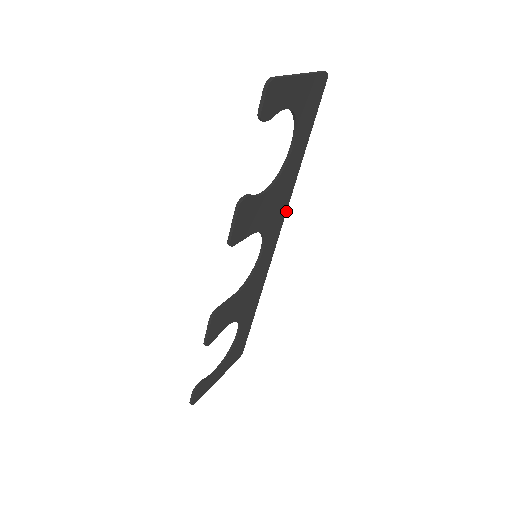
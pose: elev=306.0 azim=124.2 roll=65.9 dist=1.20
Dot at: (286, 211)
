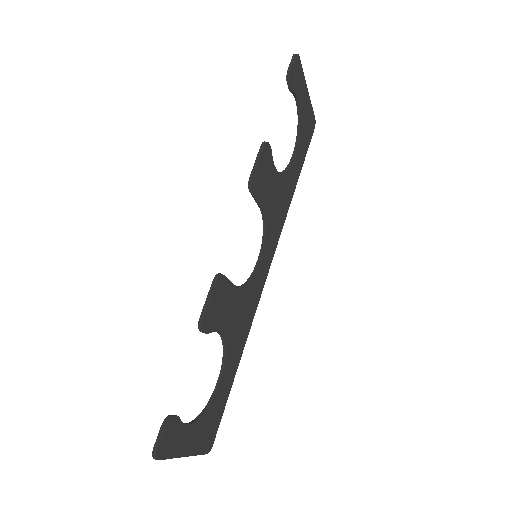
Dot at: (279, 236)
